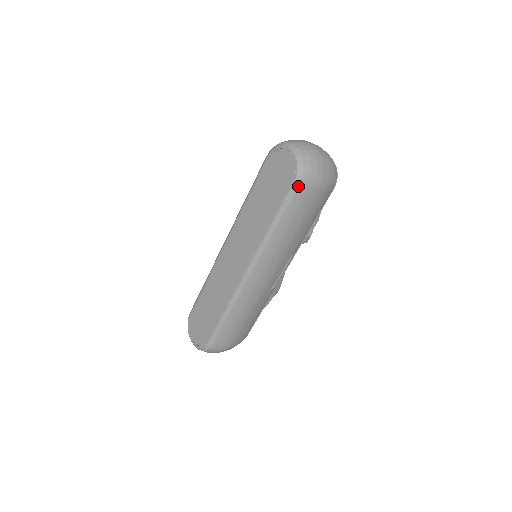
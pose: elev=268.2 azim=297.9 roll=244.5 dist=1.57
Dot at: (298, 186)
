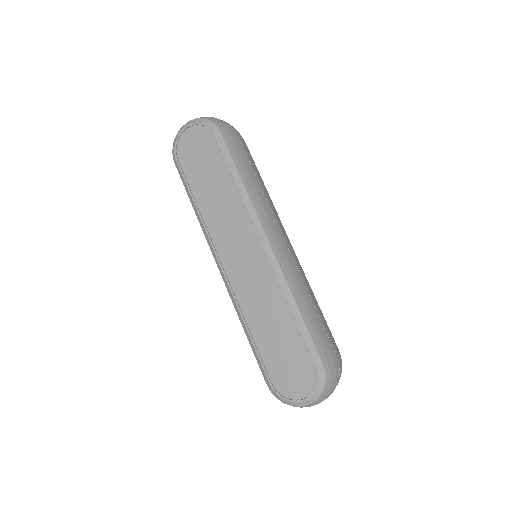
Dot at: (220, 134)
